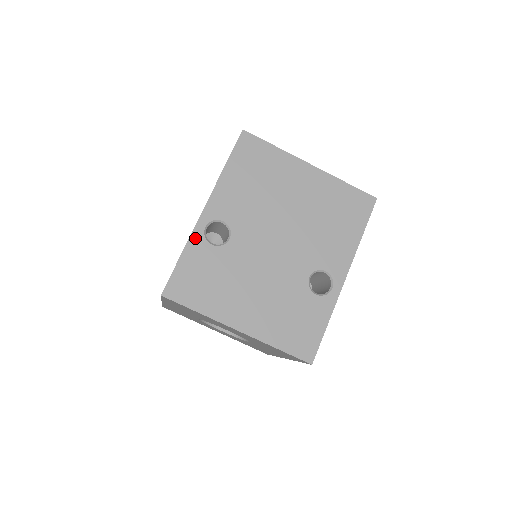
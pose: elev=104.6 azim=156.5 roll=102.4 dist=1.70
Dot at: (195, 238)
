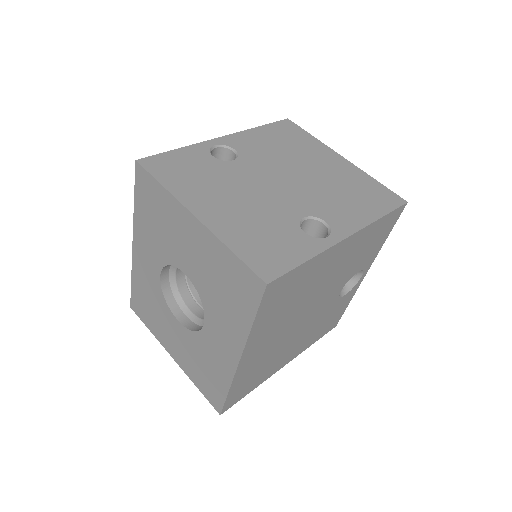
Dot at: (200, 146)
